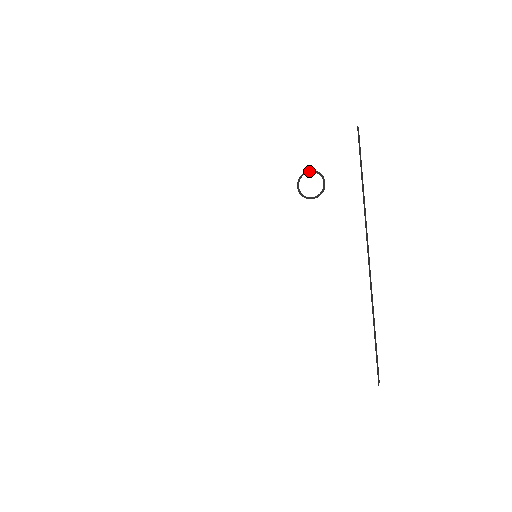
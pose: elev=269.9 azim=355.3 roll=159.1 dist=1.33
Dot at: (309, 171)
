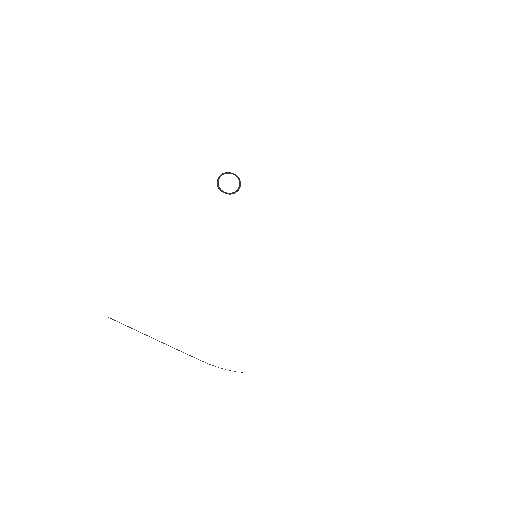
Dot at: (218, 179)
